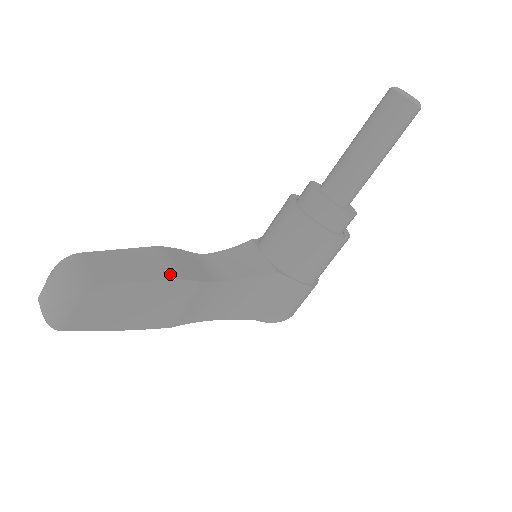
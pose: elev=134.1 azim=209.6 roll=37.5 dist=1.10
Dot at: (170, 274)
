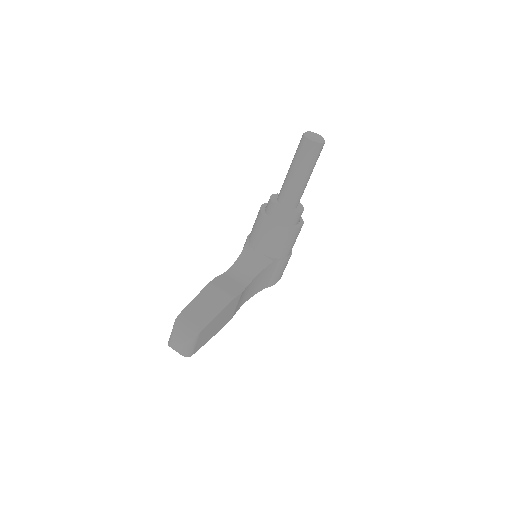
Dot at: (228, 299)
